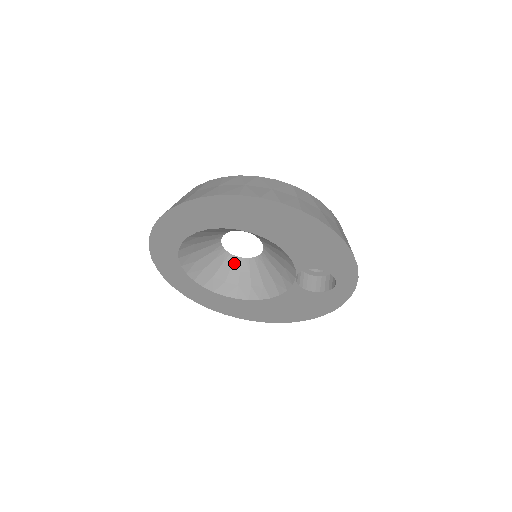
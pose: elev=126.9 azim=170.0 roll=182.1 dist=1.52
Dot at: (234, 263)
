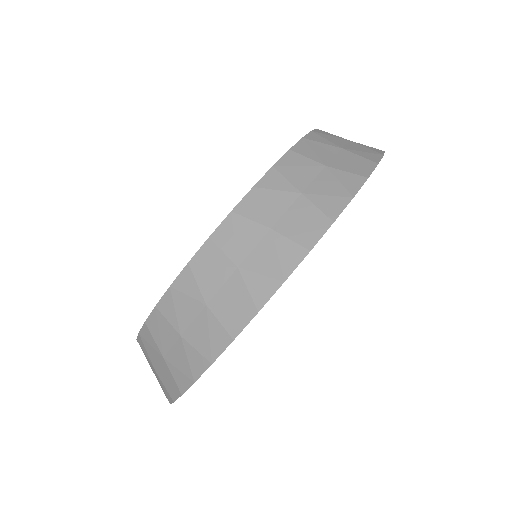
Dot at: occluded
